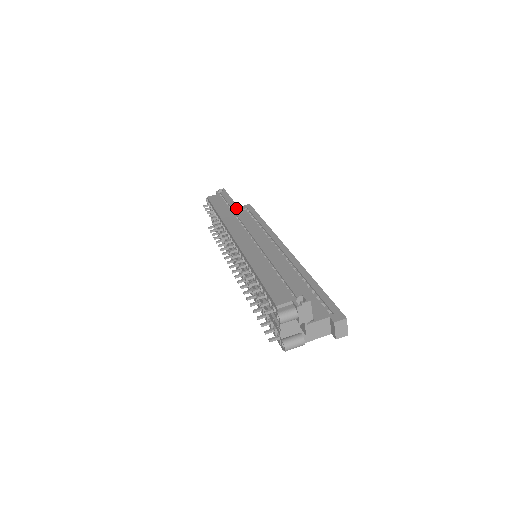
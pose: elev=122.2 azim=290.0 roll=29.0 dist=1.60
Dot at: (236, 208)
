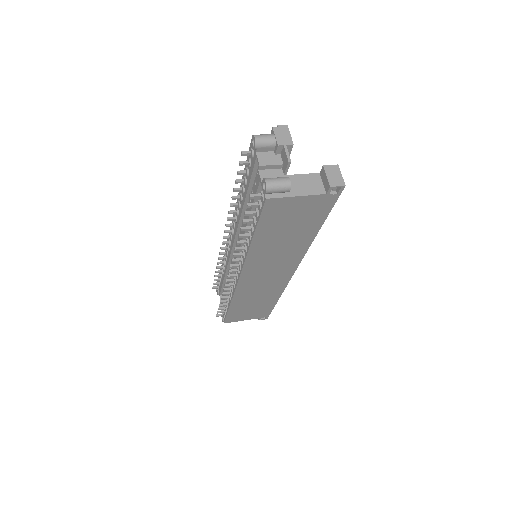
Dot at: occluded
